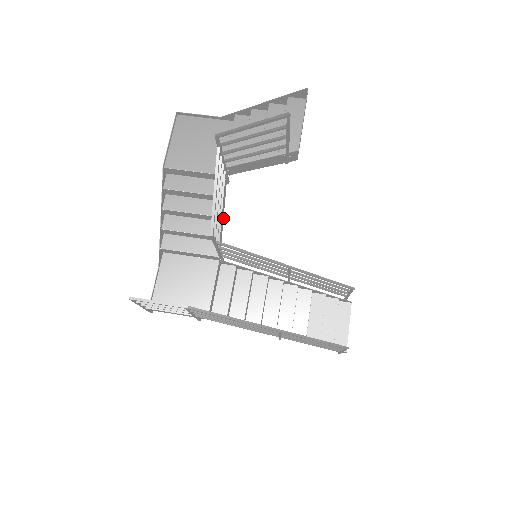
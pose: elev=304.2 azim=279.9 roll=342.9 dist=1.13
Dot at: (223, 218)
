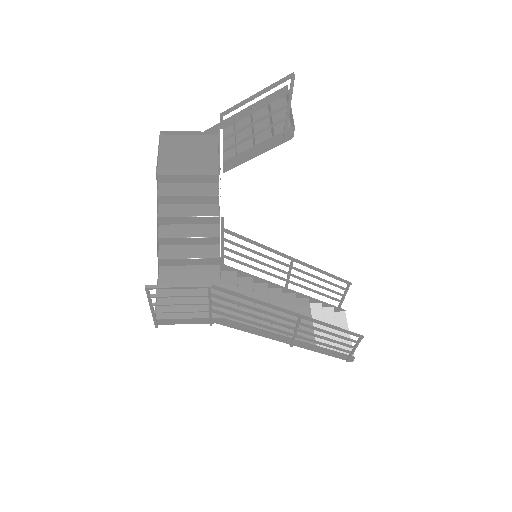
Dot at: occluded
